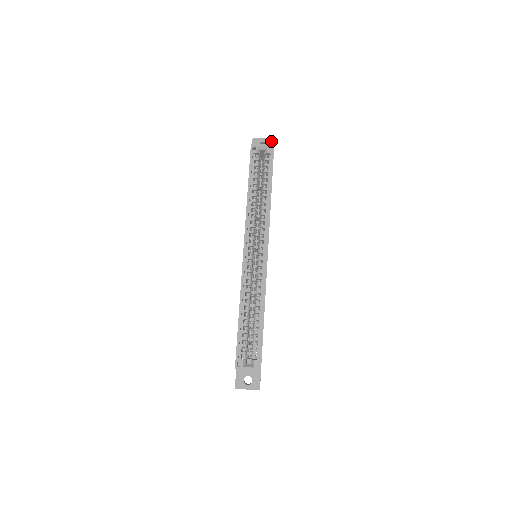
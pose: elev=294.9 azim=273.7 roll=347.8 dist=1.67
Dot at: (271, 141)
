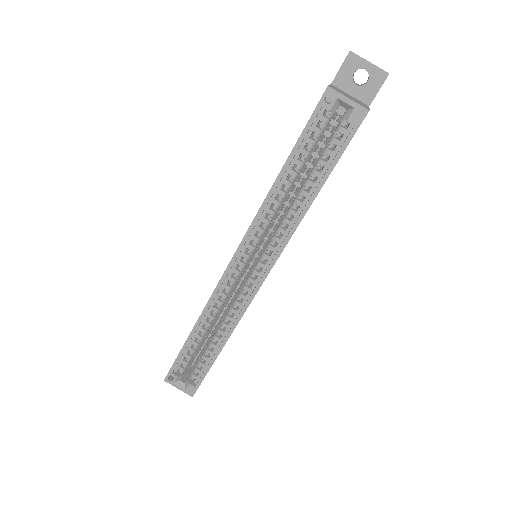
Dot at: (380, 75)
